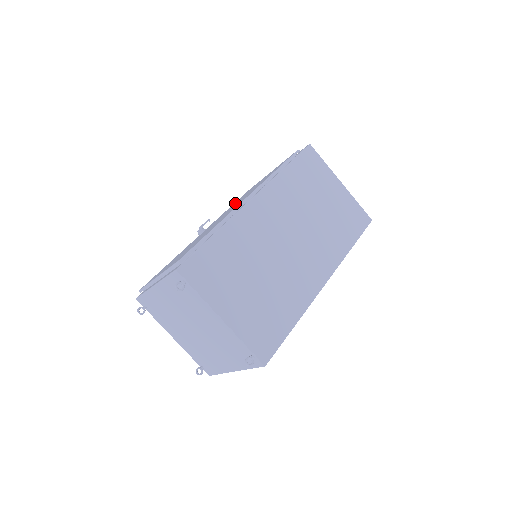
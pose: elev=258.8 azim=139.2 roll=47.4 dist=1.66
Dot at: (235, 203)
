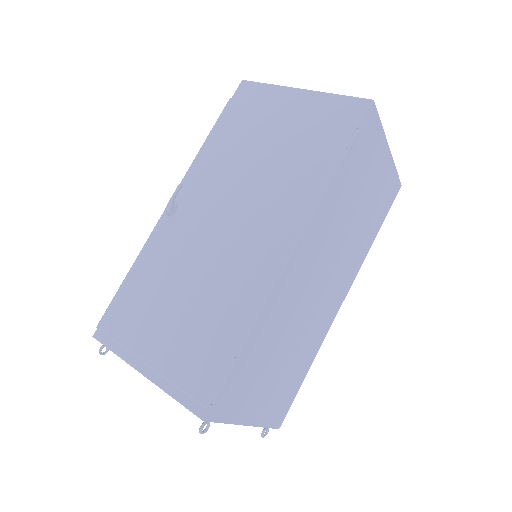
Dot at: (226, 164)
